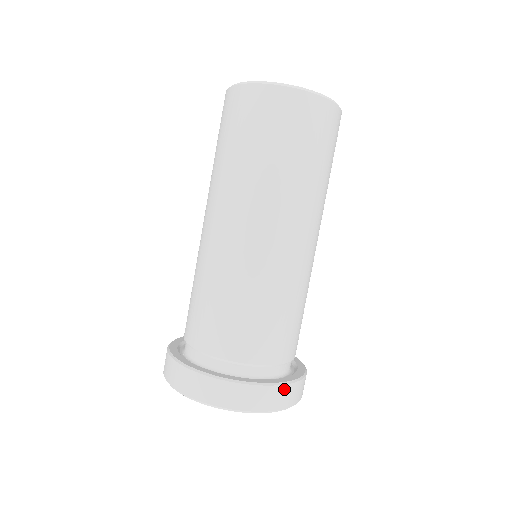
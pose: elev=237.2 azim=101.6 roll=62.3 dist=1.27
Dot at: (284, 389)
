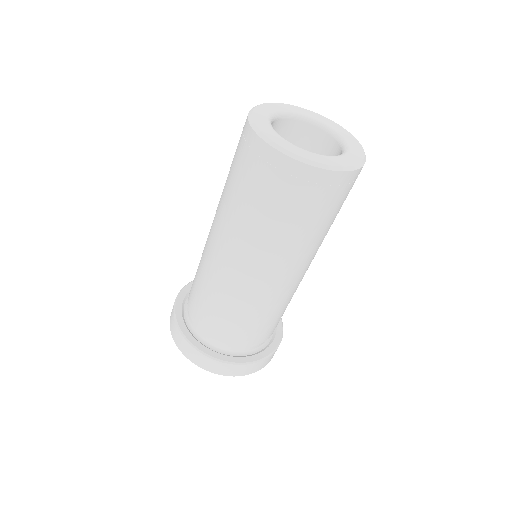
Dot at: (253, 365)
